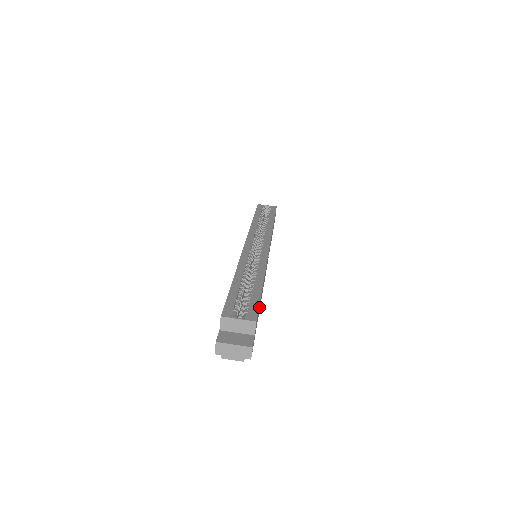
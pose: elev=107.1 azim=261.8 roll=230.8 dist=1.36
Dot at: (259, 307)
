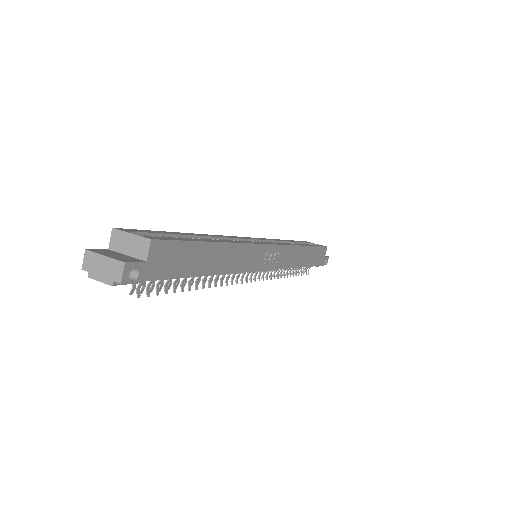
Dot at: (190, 256)
